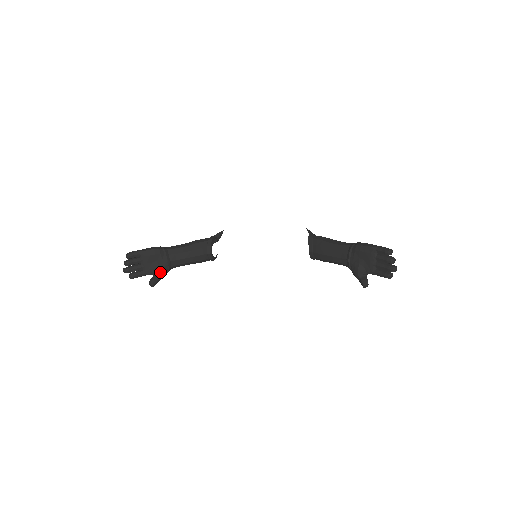
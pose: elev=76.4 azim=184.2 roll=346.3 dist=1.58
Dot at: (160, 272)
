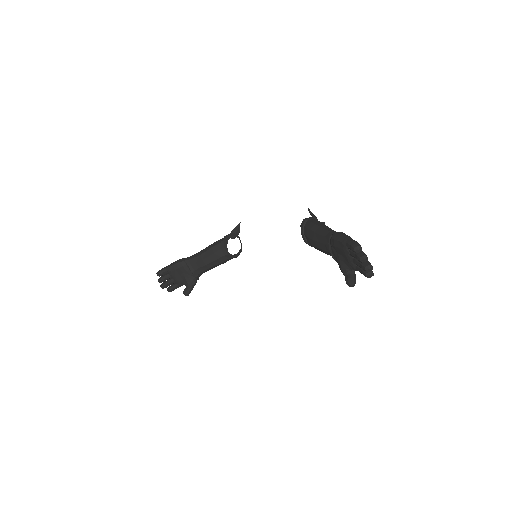
Dot at: (189, 282)
